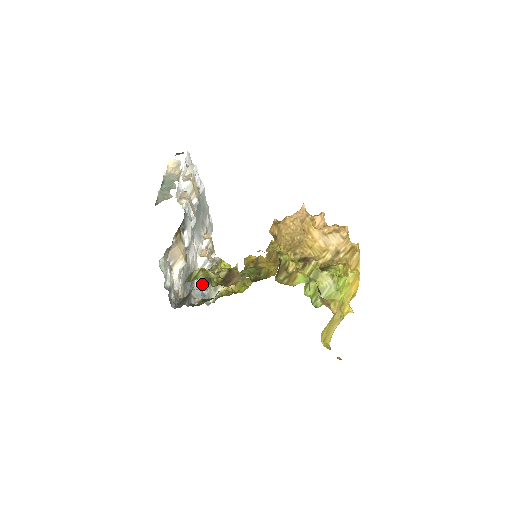
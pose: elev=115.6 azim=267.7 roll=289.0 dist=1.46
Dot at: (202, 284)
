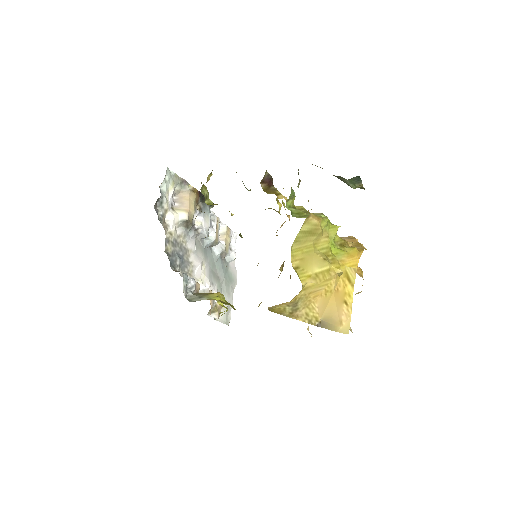
Dot at: occluded
